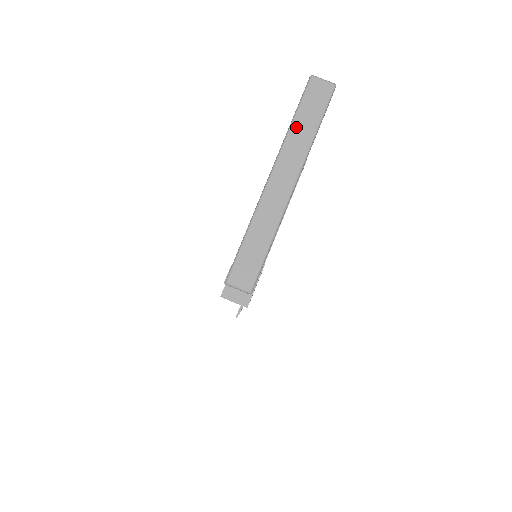
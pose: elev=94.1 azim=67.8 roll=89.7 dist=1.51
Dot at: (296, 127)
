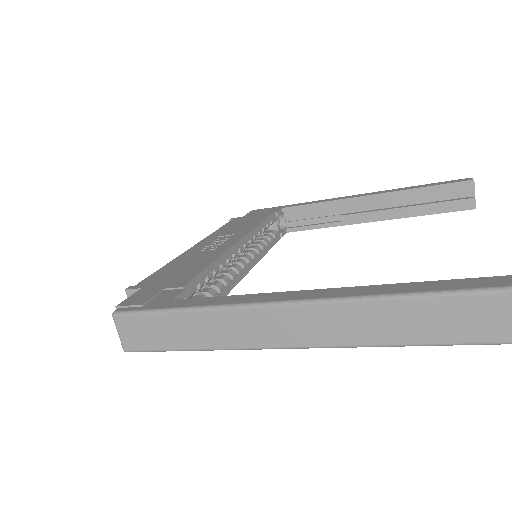
Dot at: (401, 308)
